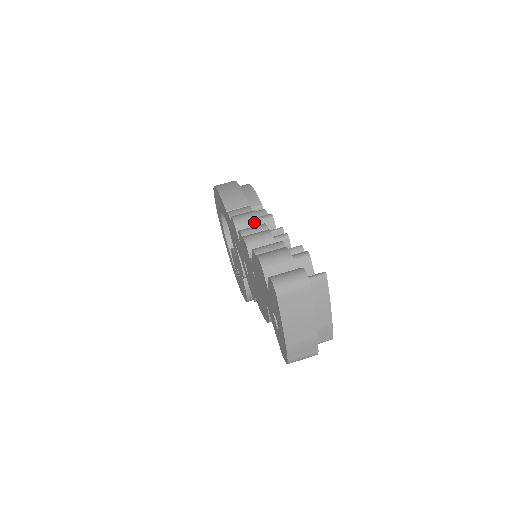
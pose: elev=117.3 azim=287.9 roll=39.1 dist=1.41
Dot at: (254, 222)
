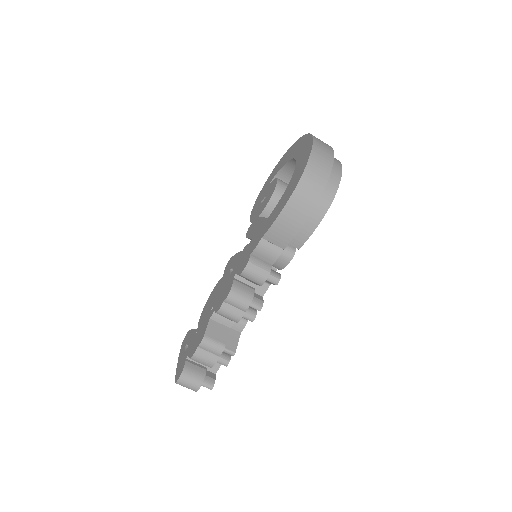
Dot at: (255, 283)
